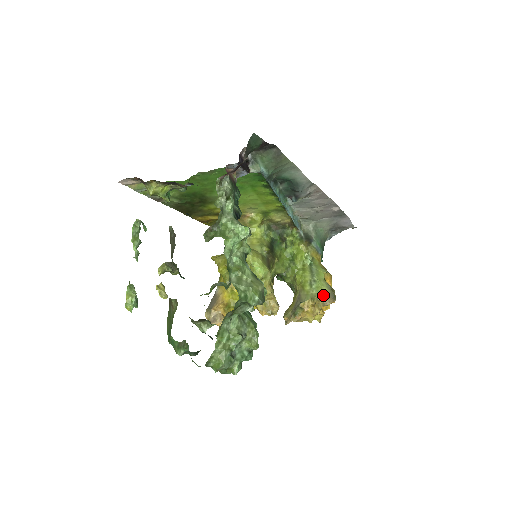
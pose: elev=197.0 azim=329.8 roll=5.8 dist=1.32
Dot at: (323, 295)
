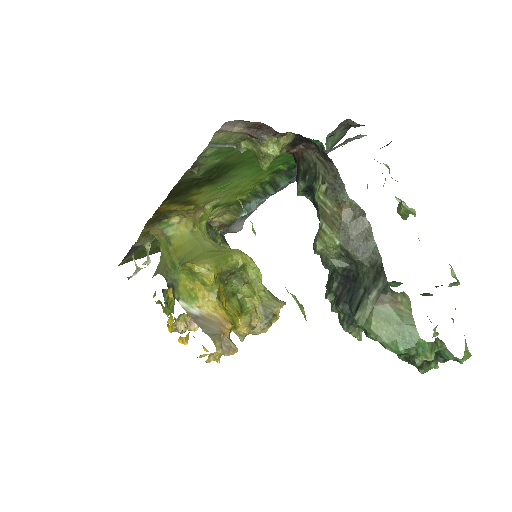
Dot at: occluded
